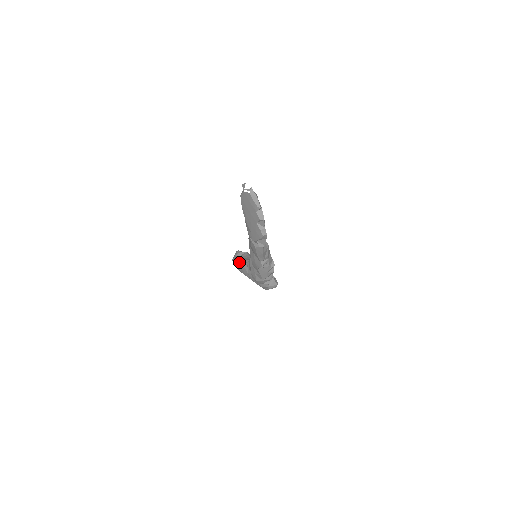
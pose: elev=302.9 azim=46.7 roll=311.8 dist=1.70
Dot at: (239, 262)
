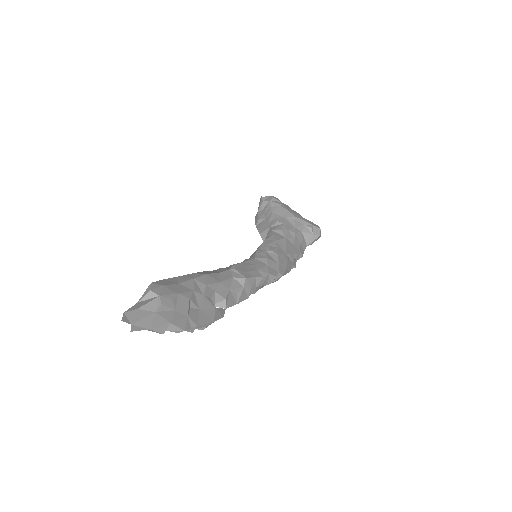
Dot at: occluded
